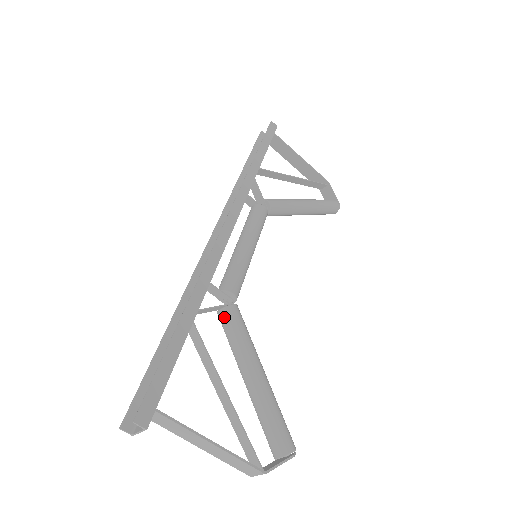
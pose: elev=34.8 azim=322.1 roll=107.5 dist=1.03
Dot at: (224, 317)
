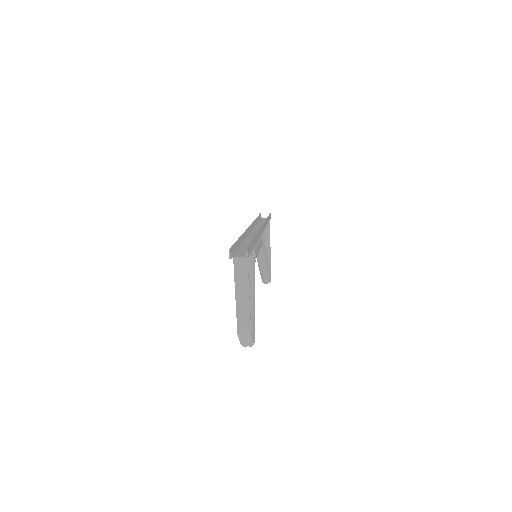
Dot at: occluded
